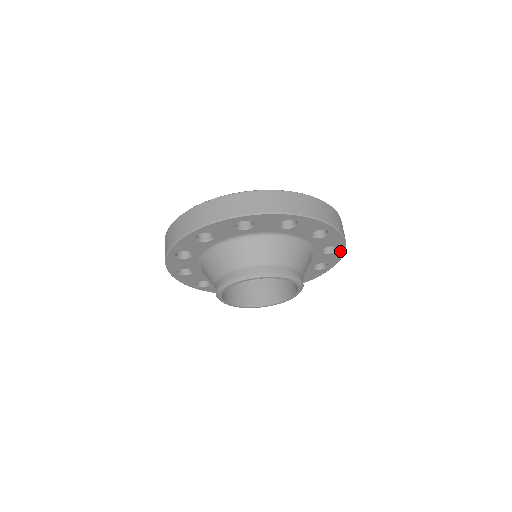
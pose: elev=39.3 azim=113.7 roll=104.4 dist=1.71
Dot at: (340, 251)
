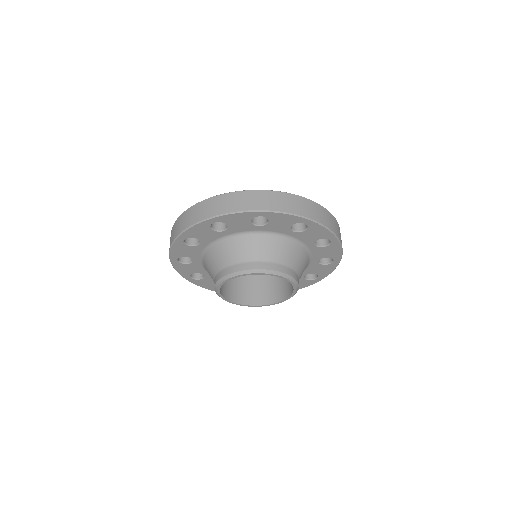
Dot at: (335, 243)
